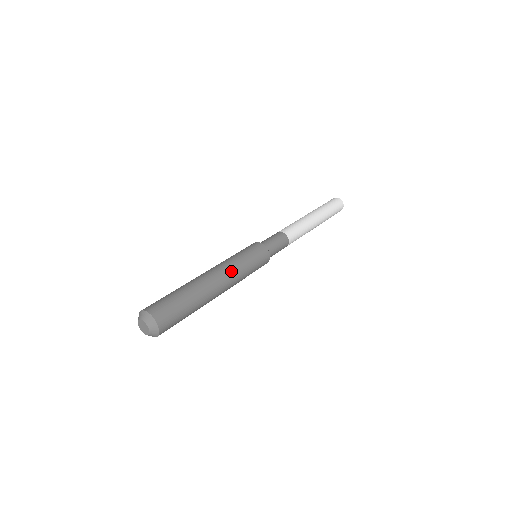
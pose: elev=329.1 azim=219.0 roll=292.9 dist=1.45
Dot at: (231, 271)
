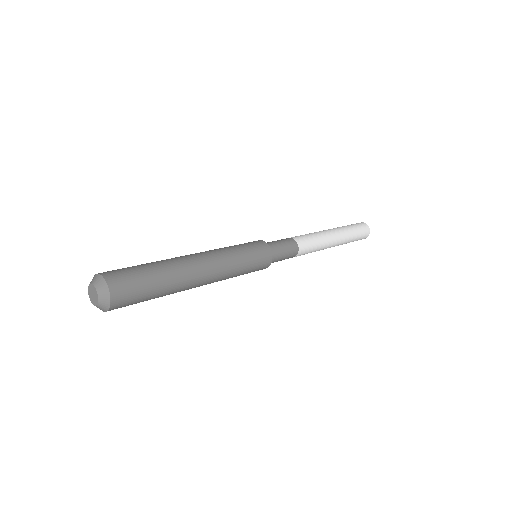
Dot at: (222, 272)
